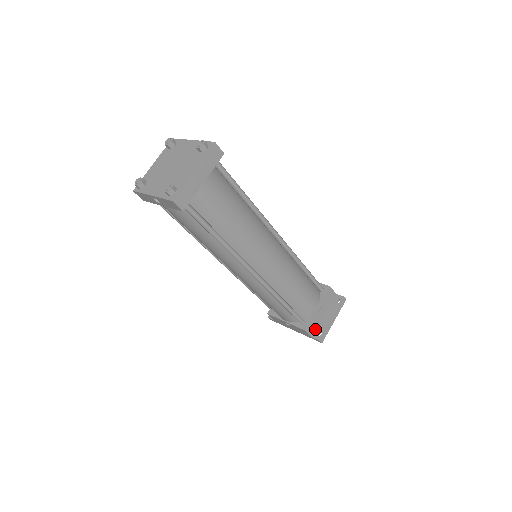
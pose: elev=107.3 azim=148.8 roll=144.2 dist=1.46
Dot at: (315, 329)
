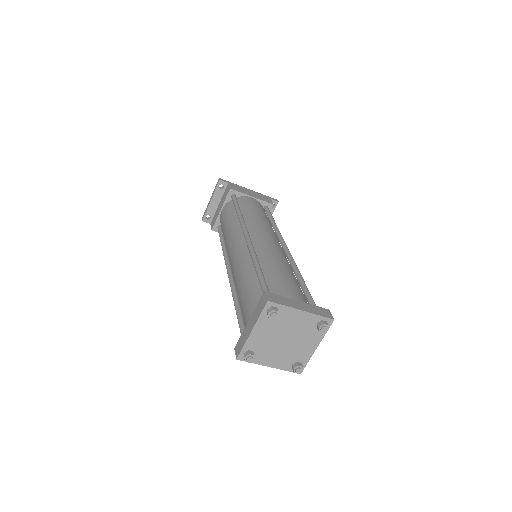
Dot at: occluded
